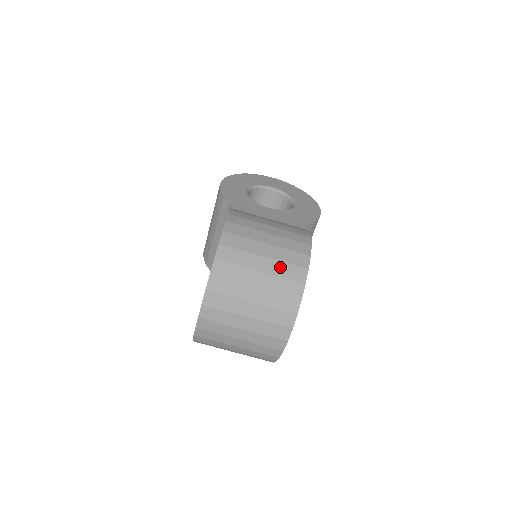
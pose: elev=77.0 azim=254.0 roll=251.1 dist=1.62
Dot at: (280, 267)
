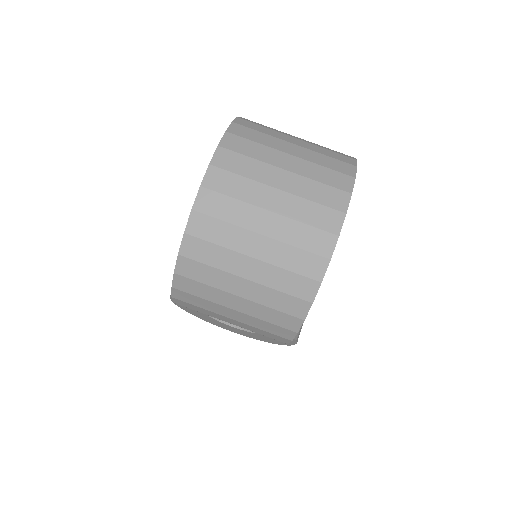
Dot at: (320, 146)
